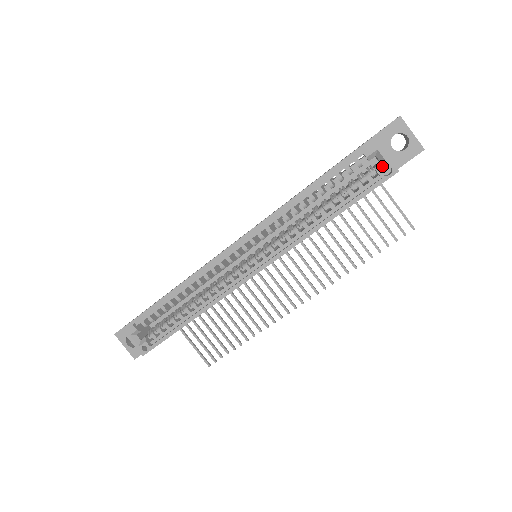
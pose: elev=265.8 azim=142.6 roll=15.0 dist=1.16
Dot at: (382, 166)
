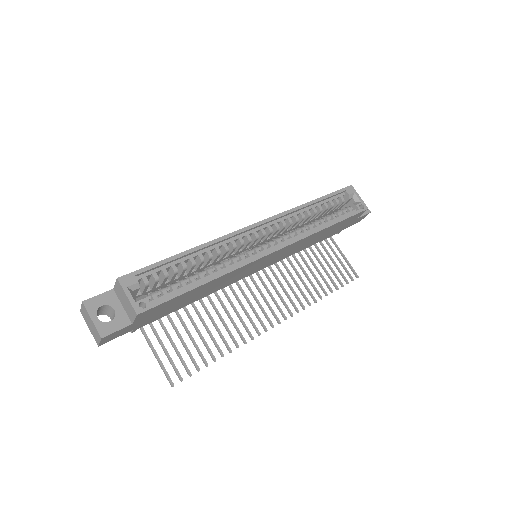
Dot at: (358, 203)
